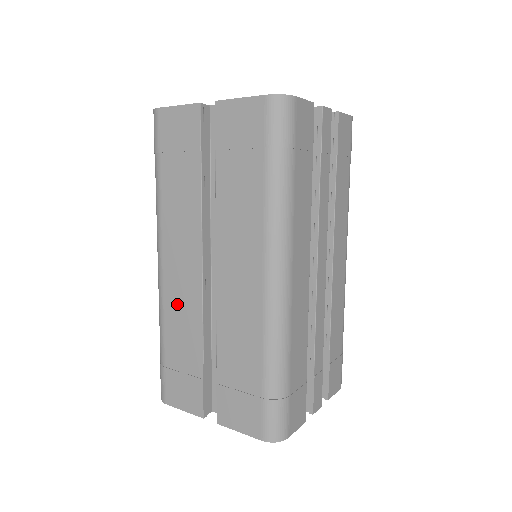
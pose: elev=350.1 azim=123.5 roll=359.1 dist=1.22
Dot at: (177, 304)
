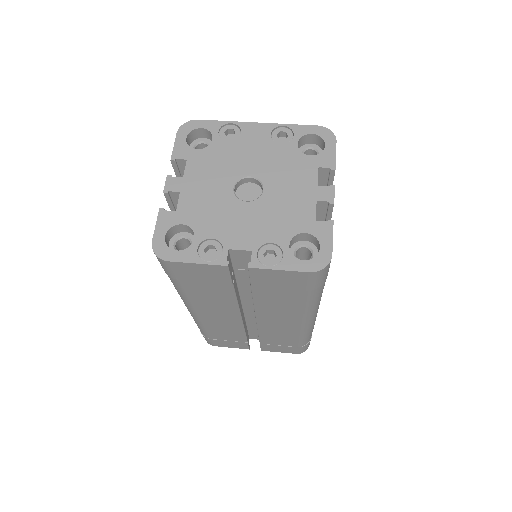
Dot at: (218, 326)
